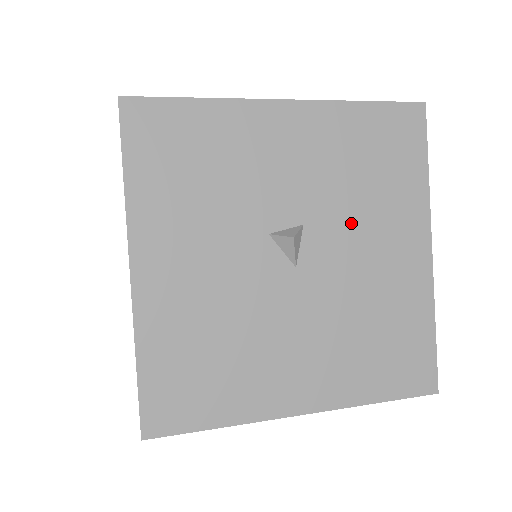
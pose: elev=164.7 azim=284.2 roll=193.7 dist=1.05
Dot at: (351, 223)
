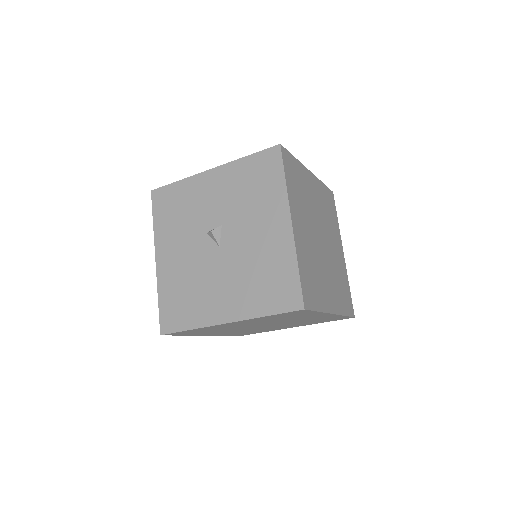
Dot at: (245, 219)
